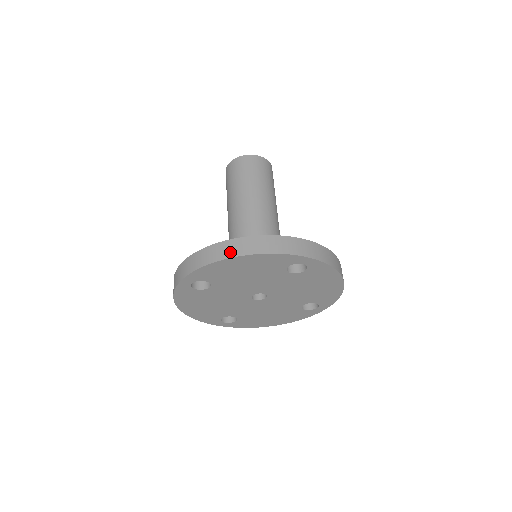
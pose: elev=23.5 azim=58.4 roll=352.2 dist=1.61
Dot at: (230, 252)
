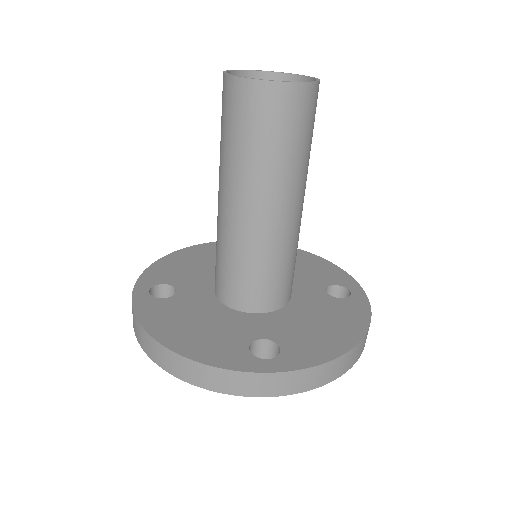
Dot at: (157, 359)
